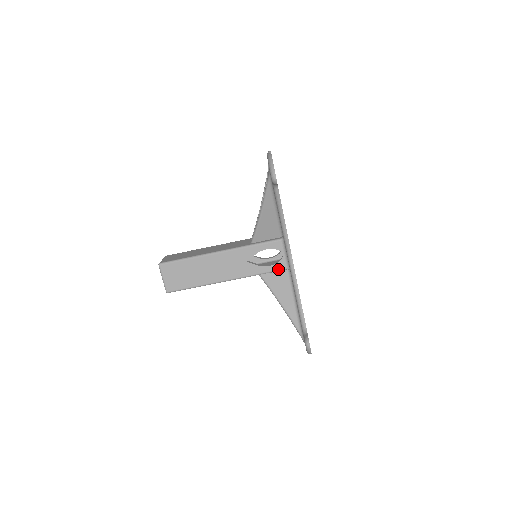
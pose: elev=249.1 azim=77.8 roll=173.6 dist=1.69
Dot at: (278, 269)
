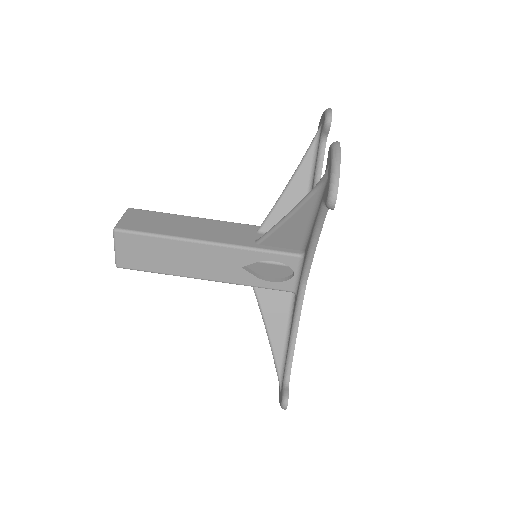
Dot at: (280, 289)
